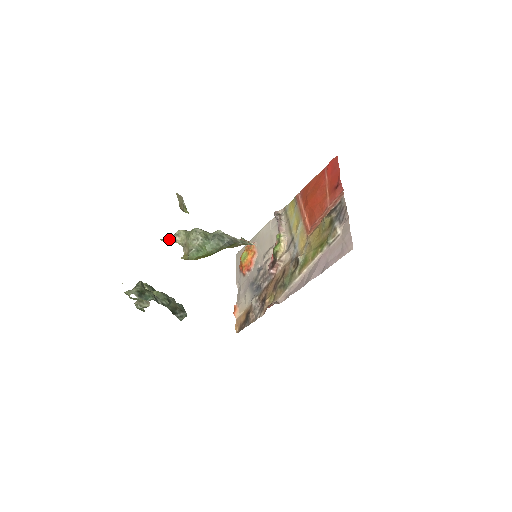
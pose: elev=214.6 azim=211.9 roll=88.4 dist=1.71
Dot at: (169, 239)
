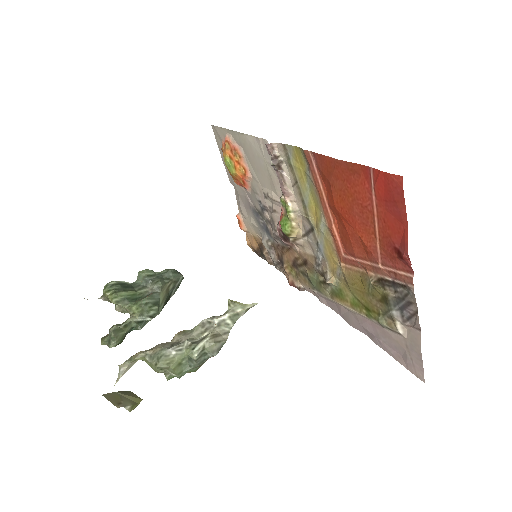
Dot at: (126, 369)
